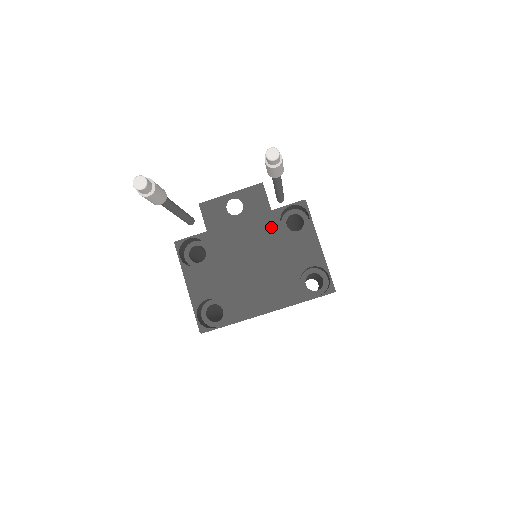
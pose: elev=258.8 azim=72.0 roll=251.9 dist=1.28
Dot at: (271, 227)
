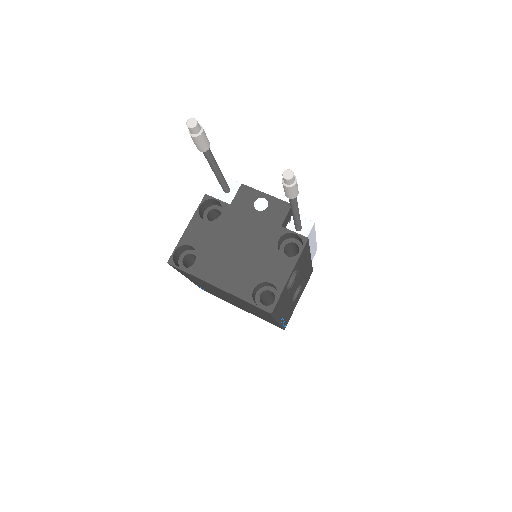
Dot at: (271, 236)
